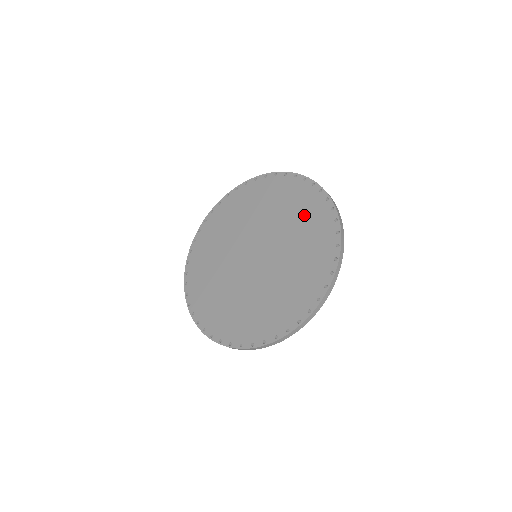
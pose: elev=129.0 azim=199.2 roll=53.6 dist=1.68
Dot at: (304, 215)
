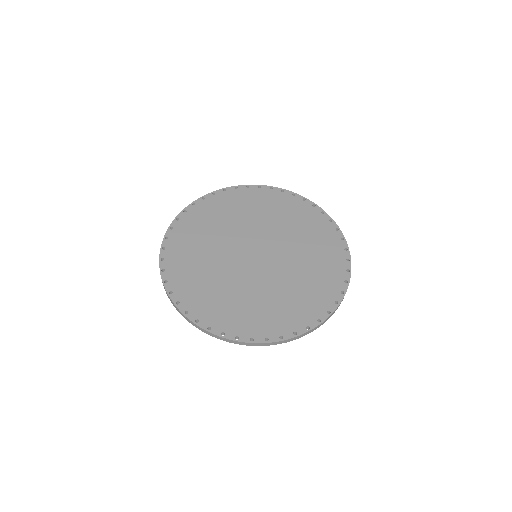
Dot at: (309, 229)
